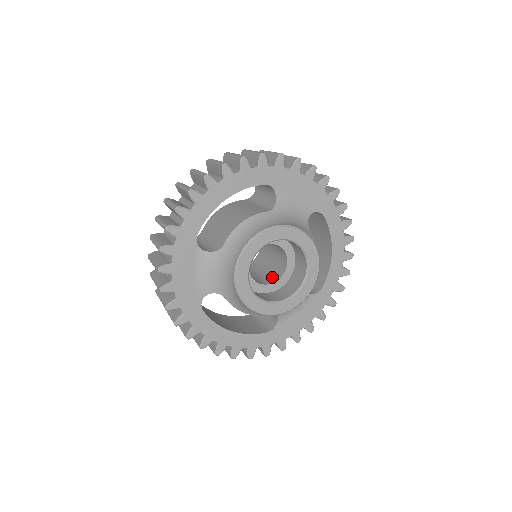
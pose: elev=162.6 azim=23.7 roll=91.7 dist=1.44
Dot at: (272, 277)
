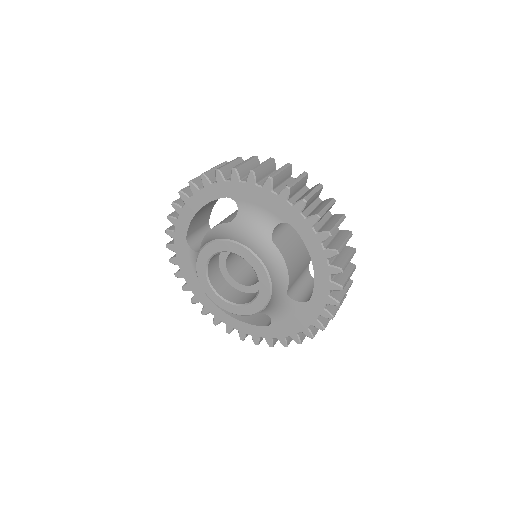
Dot at: occluded
